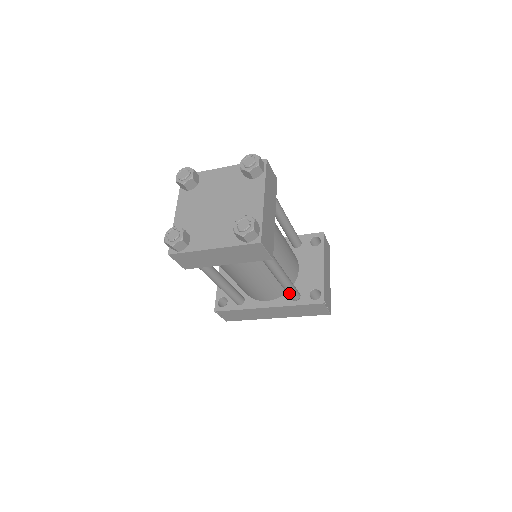
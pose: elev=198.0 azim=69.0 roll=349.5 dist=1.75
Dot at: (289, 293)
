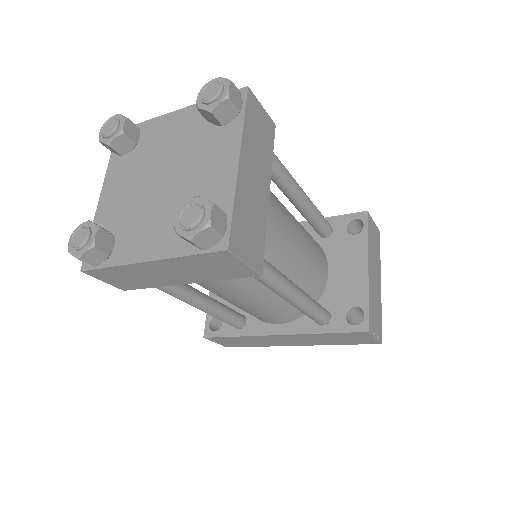
Dot at: (310, 316)
